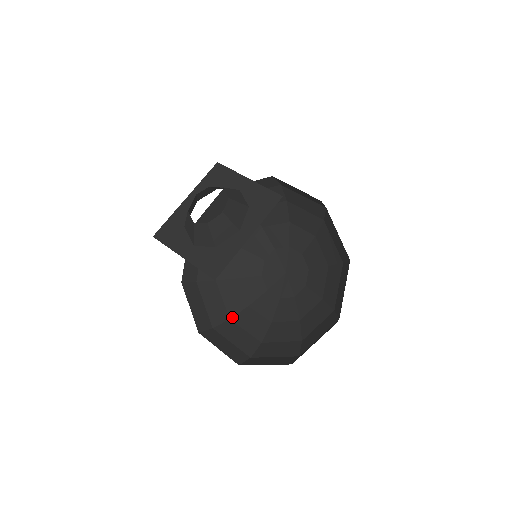
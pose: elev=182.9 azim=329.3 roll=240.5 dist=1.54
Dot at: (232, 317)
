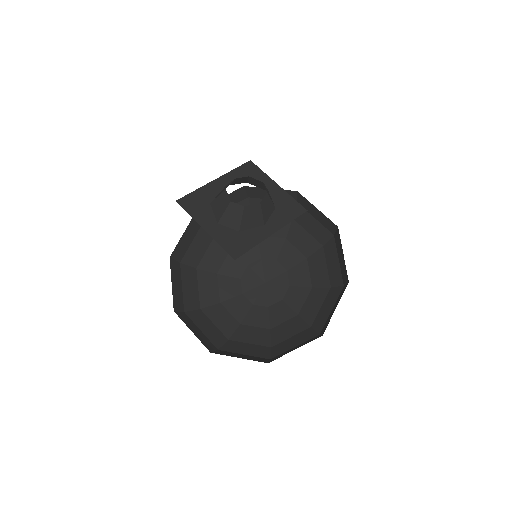
Dot at: (203, 308)
